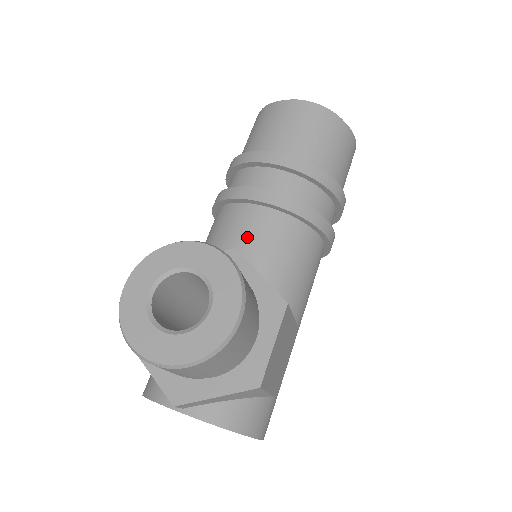
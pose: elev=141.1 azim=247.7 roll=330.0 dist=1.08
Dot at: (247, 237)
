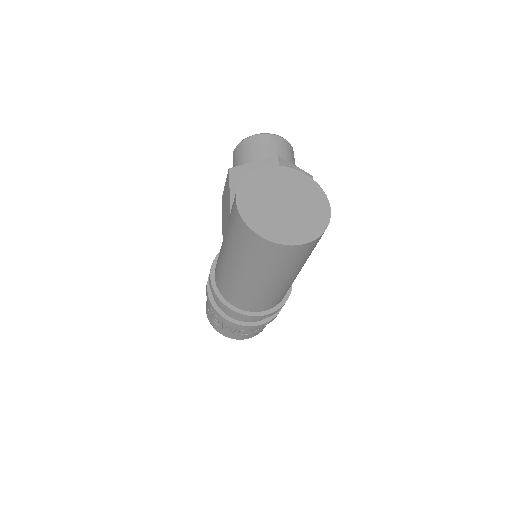
Dot at: occluded
